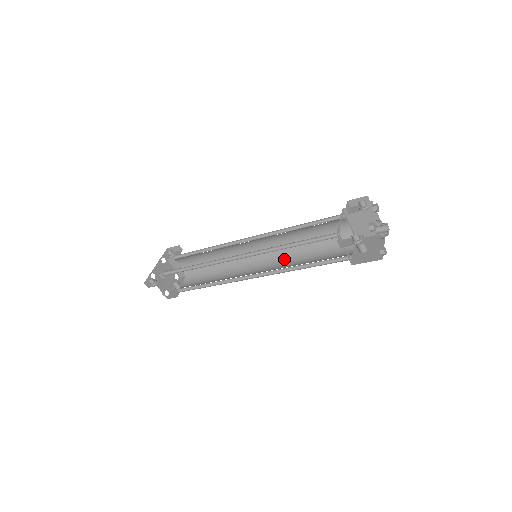
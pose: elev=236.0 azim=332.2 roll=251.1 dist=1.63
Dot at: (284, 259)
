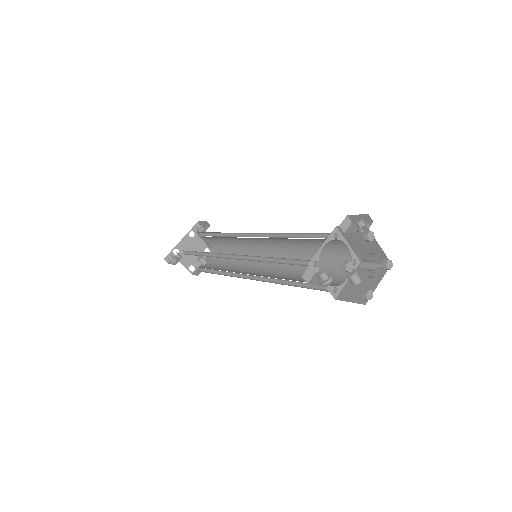
Dot at: (286, 264)
